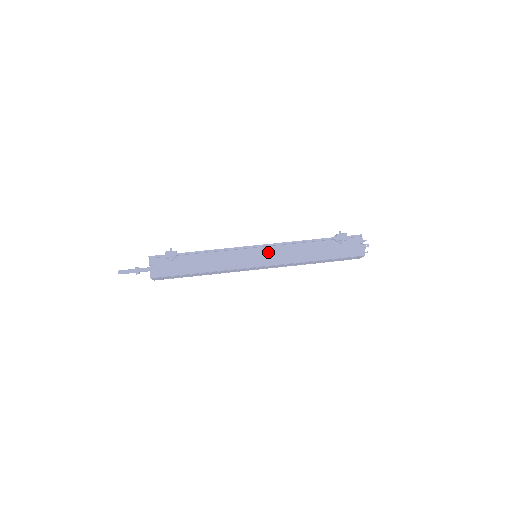
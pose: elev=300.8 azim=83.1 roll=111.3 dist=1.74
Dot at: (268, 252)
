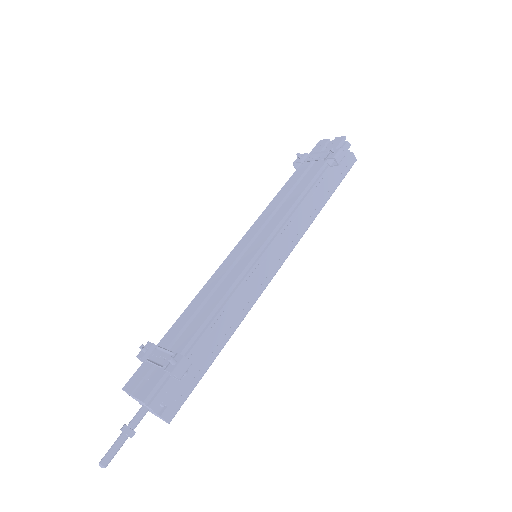
Dot at: (278, 242)
